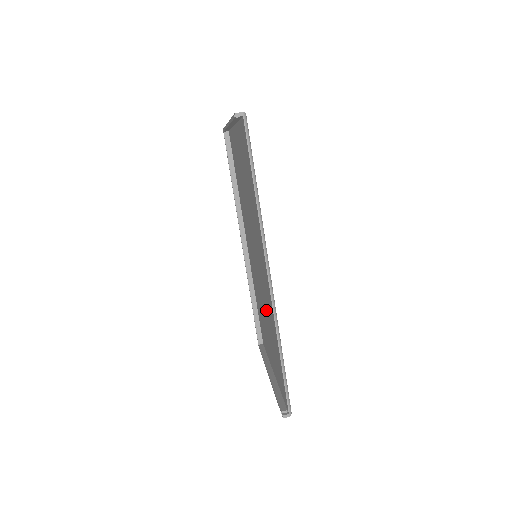
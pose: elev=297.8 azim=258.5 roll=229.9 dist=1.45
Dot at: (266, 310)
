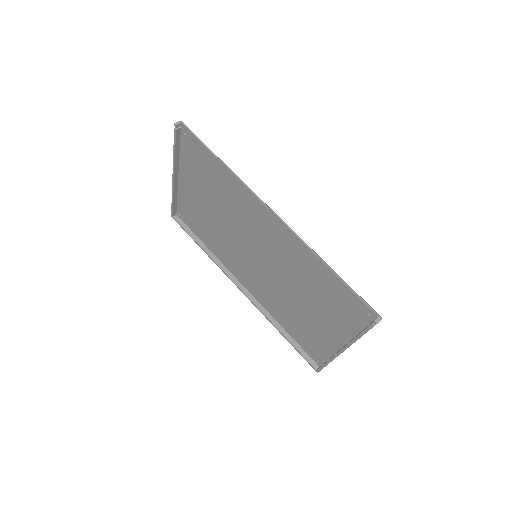
Dot at: (294, 277)
